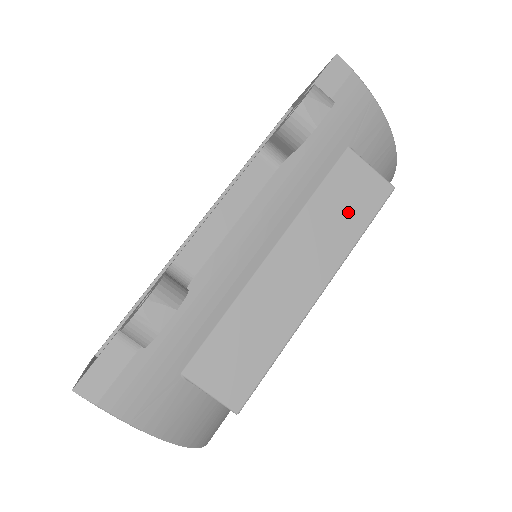
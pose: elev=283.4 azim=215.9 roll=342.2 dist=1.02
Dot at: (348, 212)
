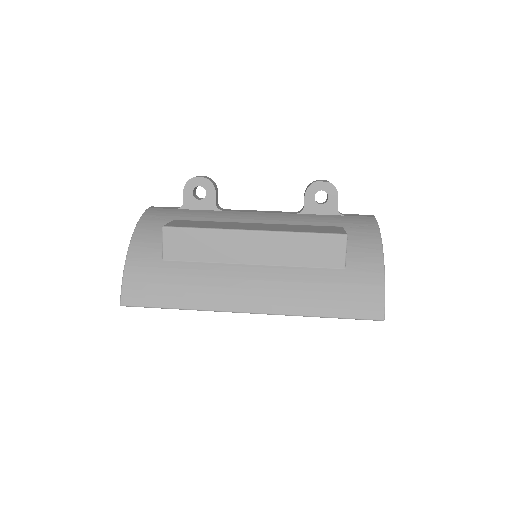
Dot at: (309, 229)
